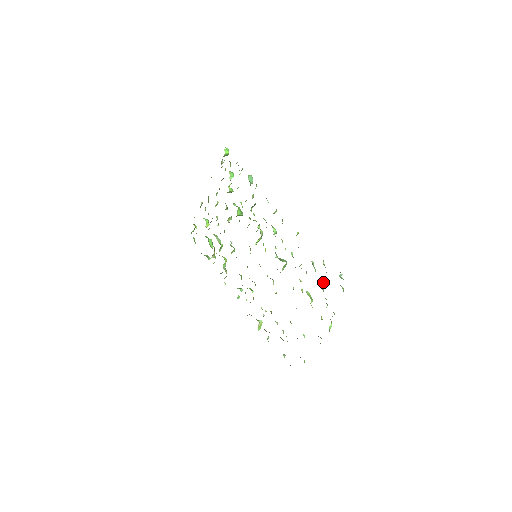
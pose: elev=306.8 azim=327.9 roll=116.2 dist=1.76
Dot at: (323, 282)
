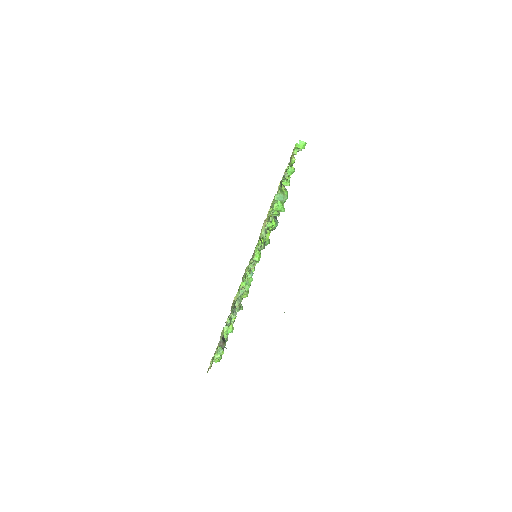
Dot at: (225, 335)
